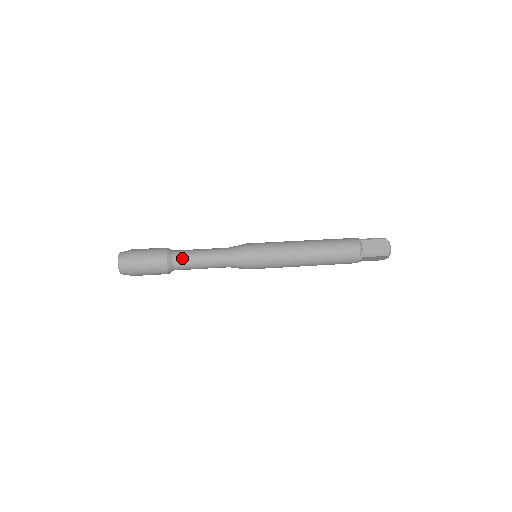
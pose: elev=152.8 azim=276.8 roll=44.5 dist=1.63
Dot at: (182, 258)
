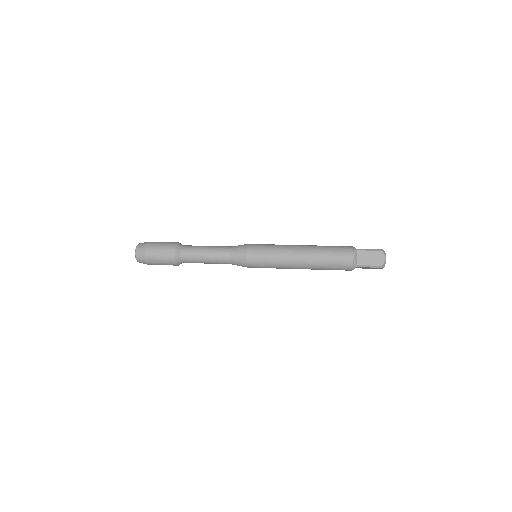
Dot at: (189, 254)
